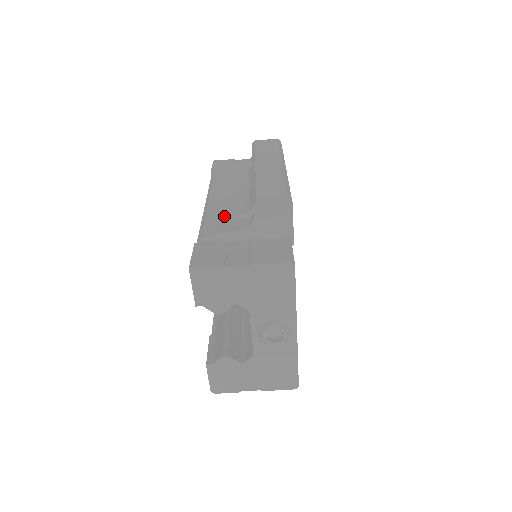
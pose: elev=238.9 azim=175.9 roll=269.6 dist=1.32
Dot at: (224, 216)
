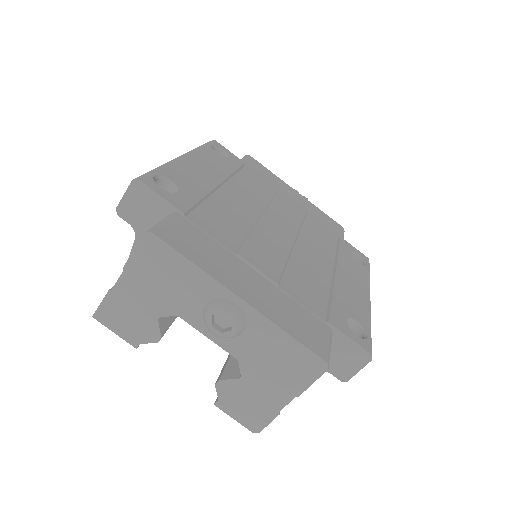
Dot at: occluded
